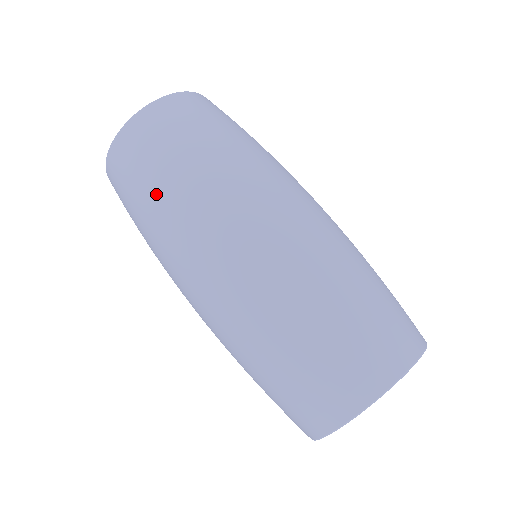
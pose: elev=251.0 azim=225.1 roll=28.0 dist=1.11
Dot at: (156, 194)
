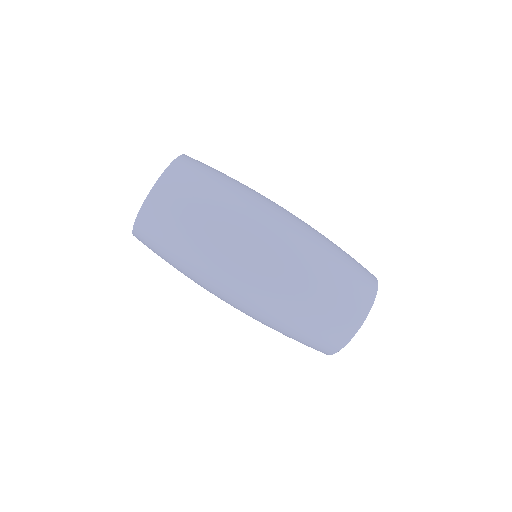
Dot at: (179, 263)
